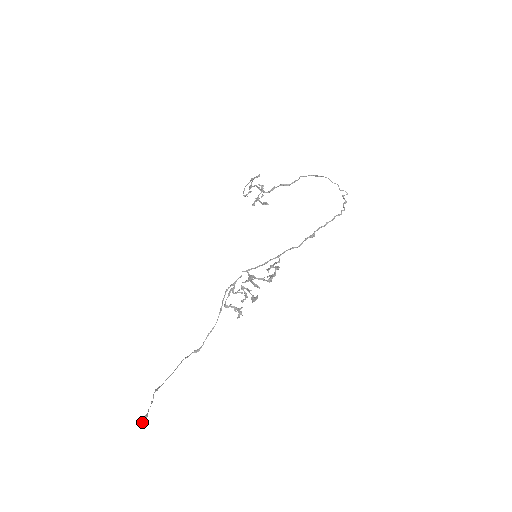
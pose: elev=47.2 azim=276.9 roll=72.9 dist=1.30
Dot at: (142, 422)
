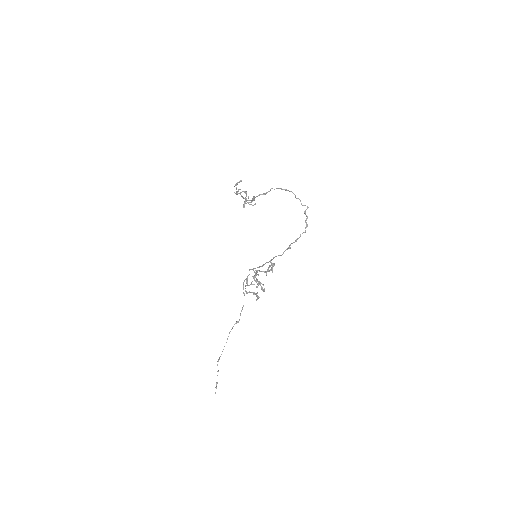
Dot at: occluded
